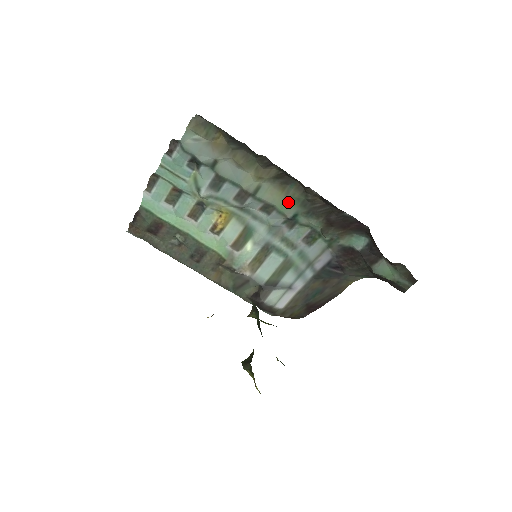
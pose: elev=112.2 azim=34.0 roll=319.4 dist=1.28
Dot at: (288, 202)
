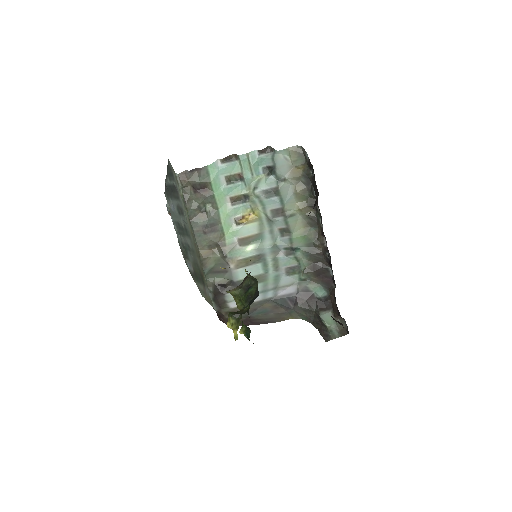
Dot at: (302, 237)
